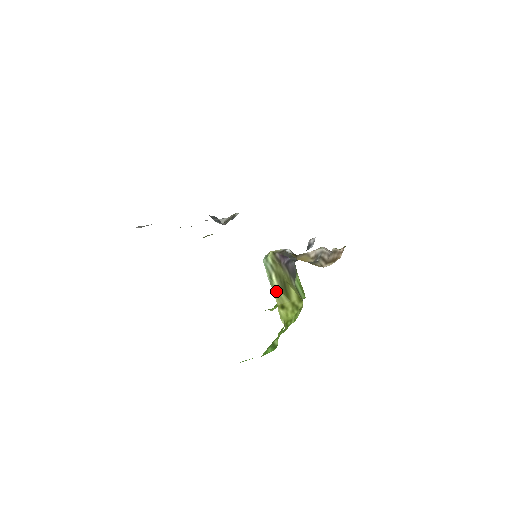
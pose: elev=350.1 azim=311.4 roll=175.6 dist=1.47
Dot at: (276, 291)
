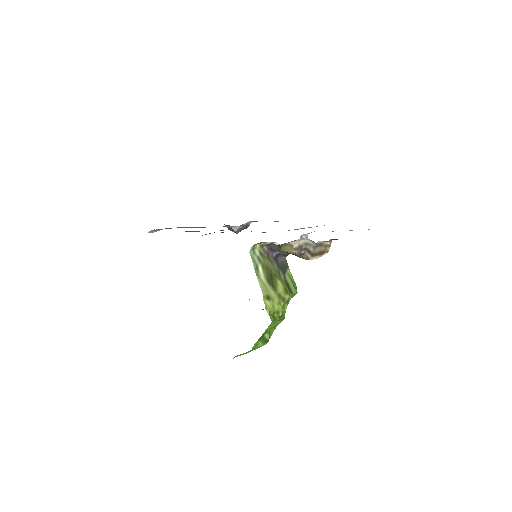
Dot at: (262, 282)
